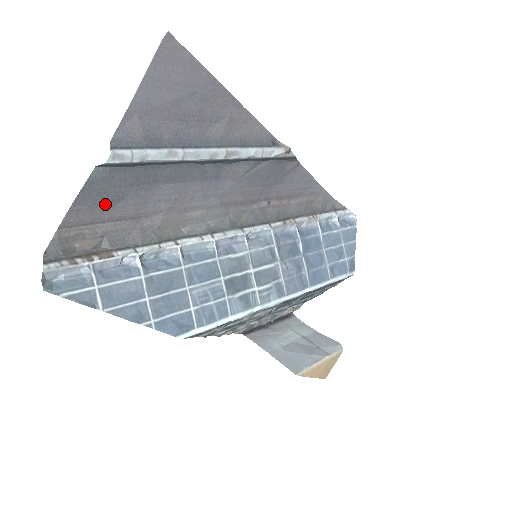
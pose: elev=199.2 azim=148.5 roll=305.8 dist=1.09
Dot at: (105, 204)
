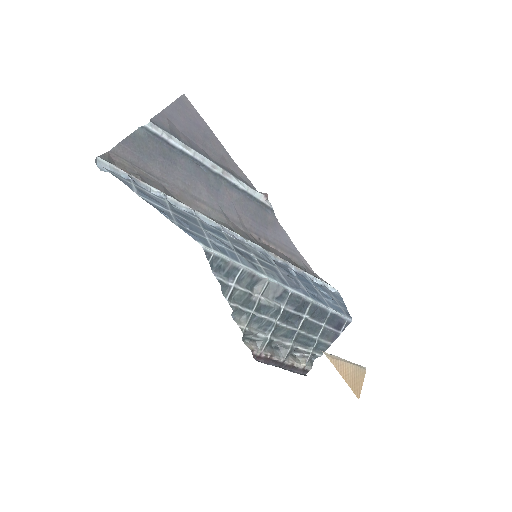
Dot at: (141, 157)
